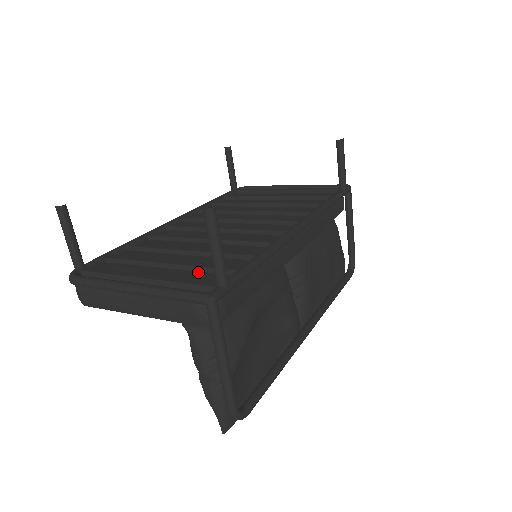
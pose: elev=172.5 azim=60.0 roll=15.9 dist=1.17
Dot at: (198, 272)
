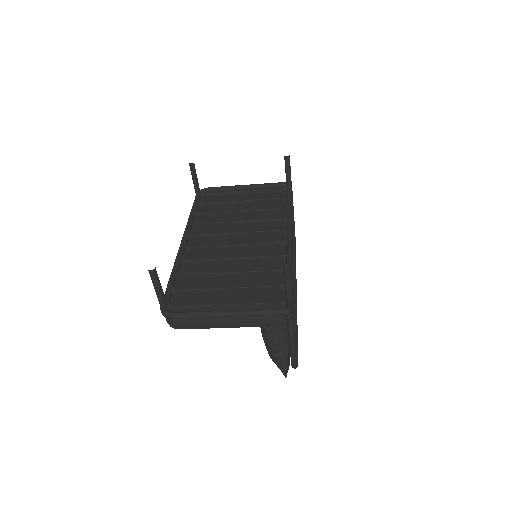
Dot at: (257, 290)
